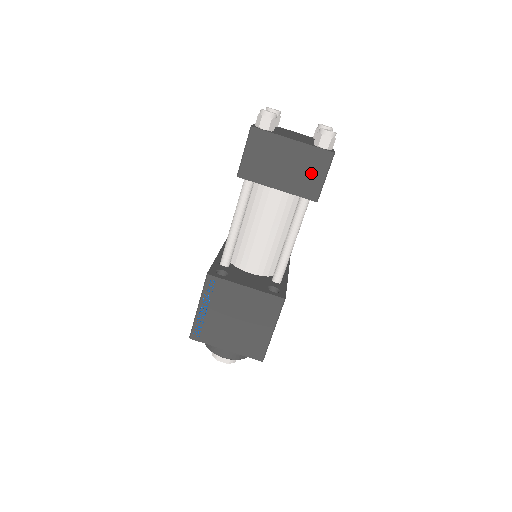
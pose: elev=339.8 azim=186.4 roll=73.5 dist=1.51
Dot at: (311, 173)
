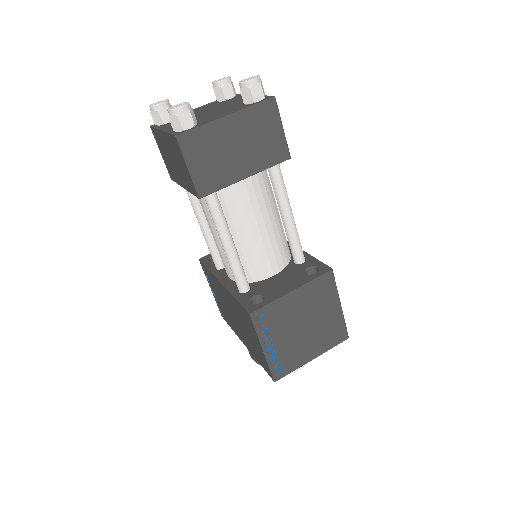
Dot at: (267, 135)
